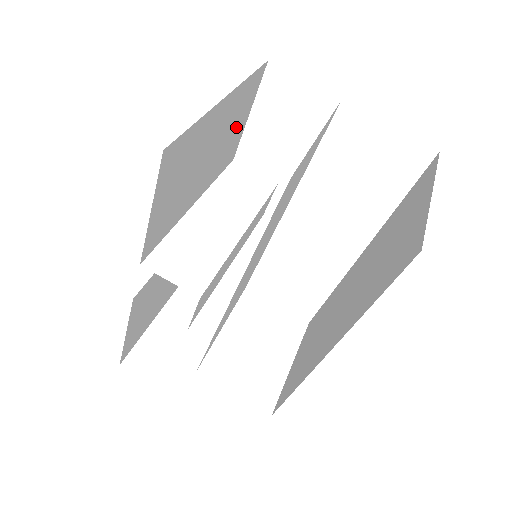
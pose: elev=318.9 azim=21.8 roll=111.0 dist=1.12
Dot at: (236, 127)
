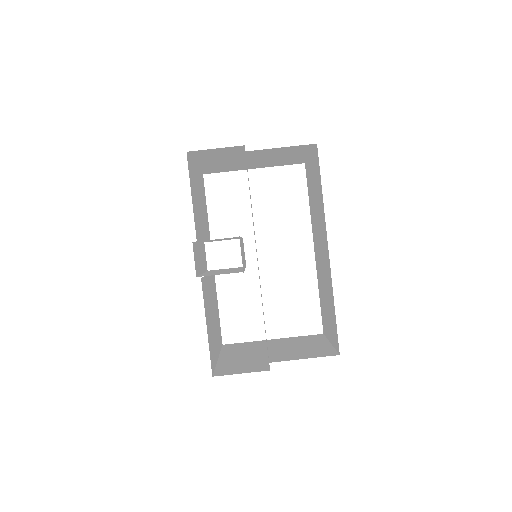
Dot at: (204, 207)
